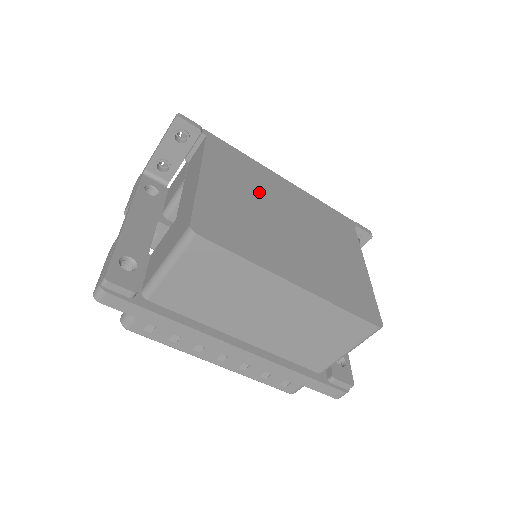
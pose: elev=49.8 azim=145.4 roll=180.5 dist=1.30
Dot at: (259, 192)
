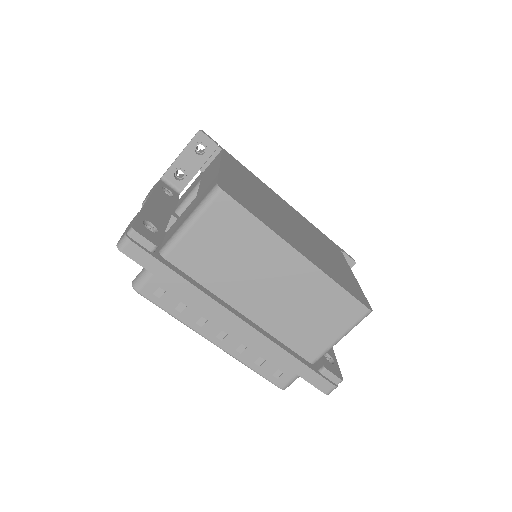
Dot at: (265, 195)
